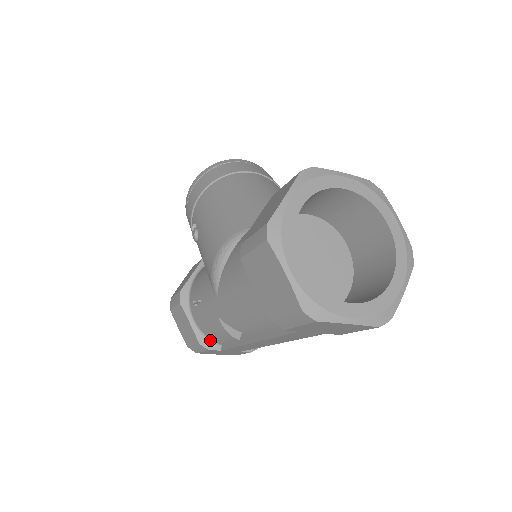
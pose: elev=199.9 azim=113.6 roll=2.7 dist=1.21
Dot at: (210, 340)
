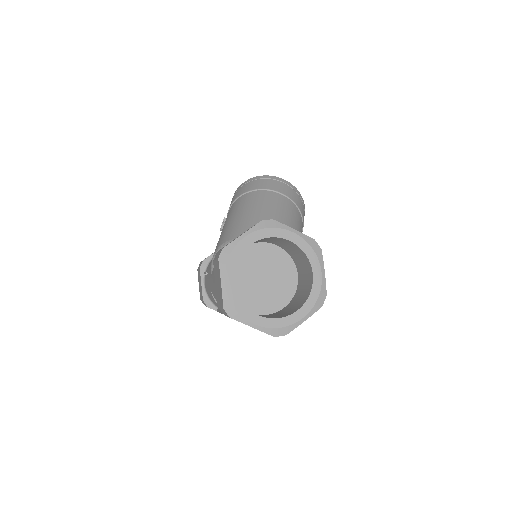
Dot at: (211, 301)
